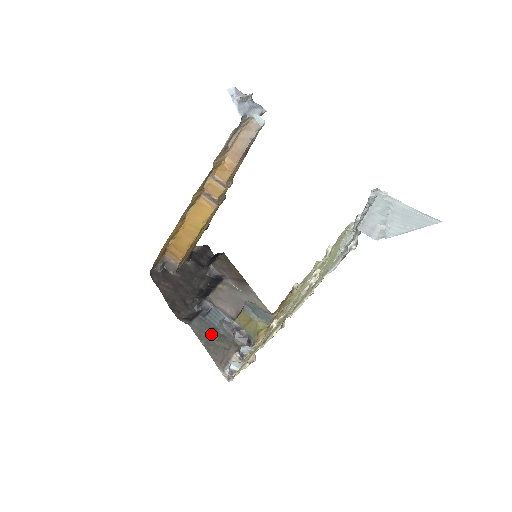
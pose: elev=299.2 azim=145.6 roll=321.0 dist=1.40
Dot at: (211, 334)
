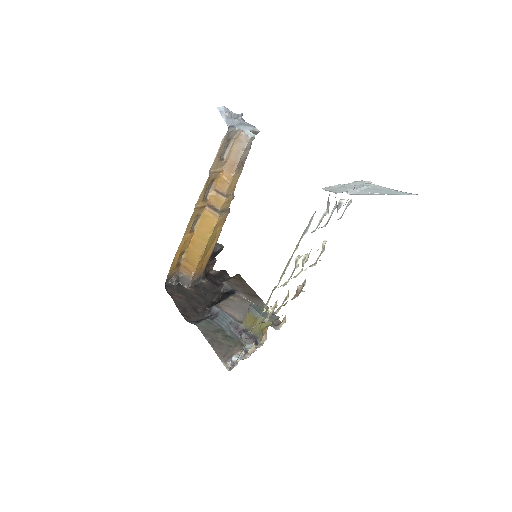
Dot at: (217, 334)
